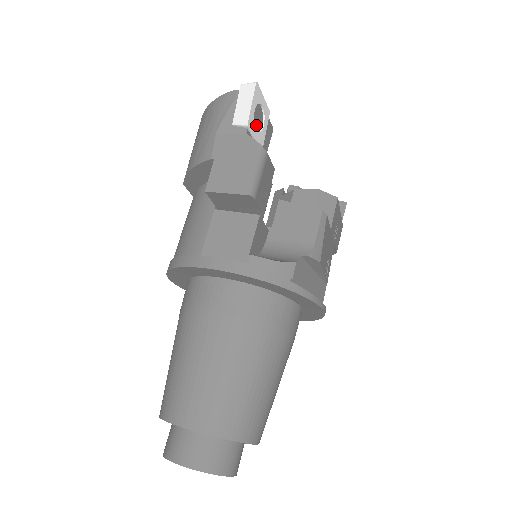
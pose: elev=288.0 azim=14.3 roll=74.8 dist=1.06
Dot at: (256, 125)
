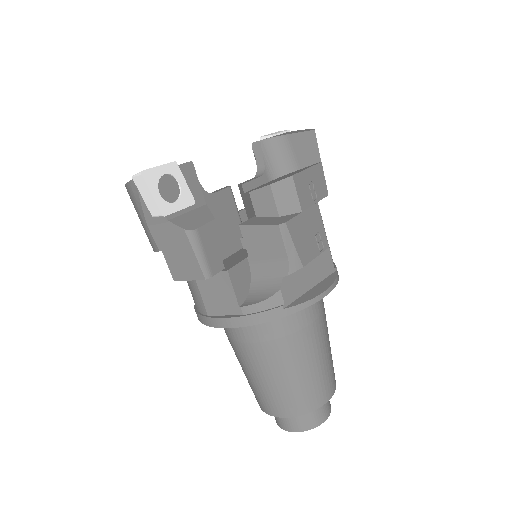
Dot at: (172, 195)
